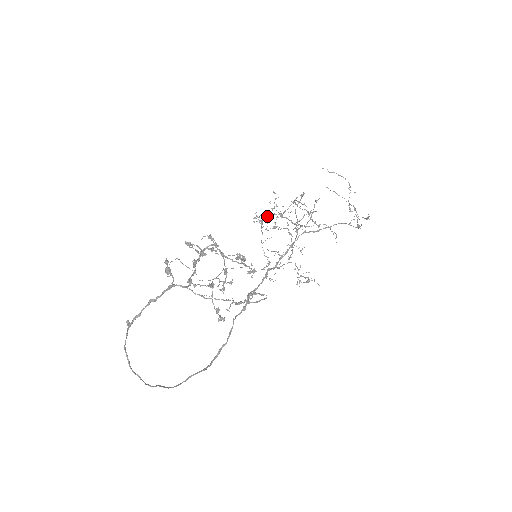
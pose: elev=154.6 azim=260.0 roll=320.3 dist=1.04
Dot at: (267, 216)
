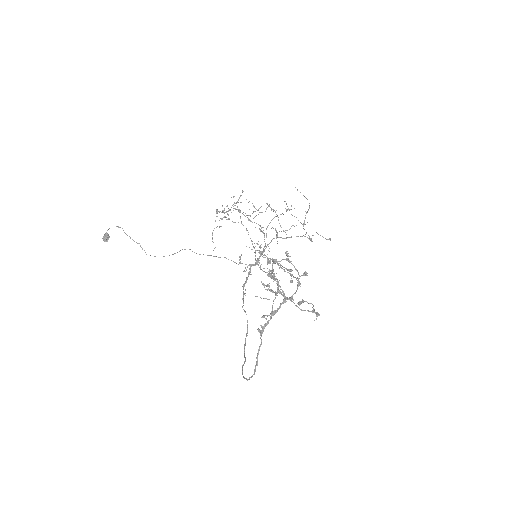
Dot at: occluded
